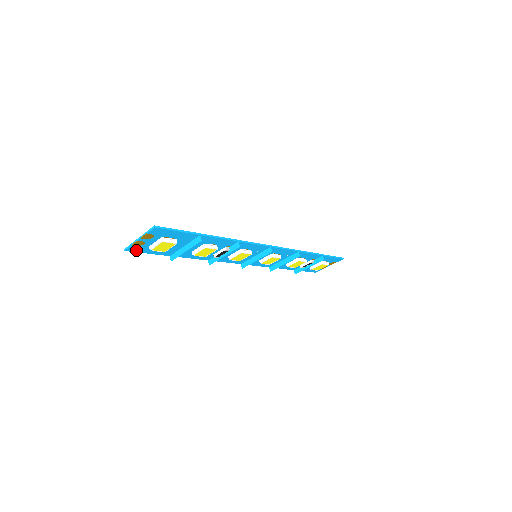
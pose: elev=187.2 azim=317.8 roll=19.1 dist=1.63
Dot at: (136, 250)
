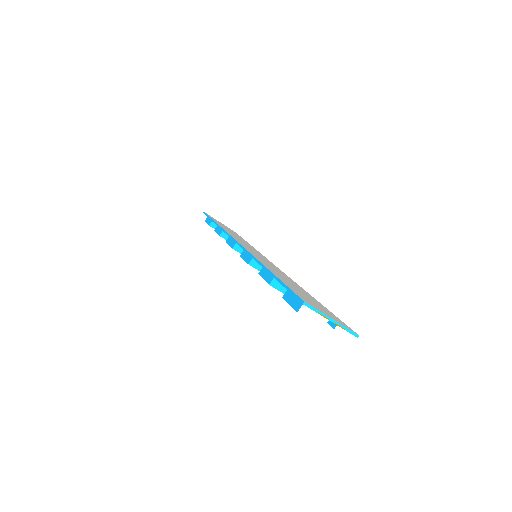
Dot at: occluded
